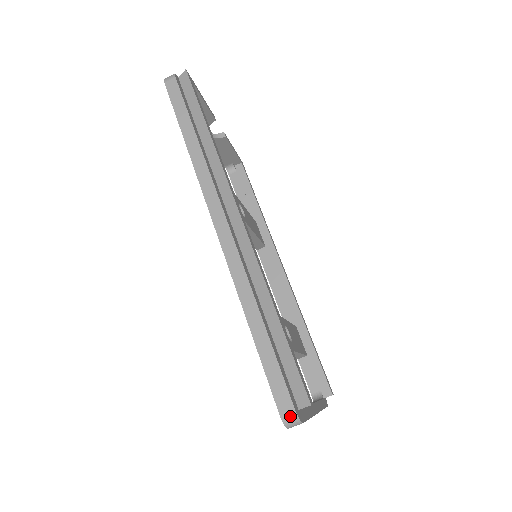
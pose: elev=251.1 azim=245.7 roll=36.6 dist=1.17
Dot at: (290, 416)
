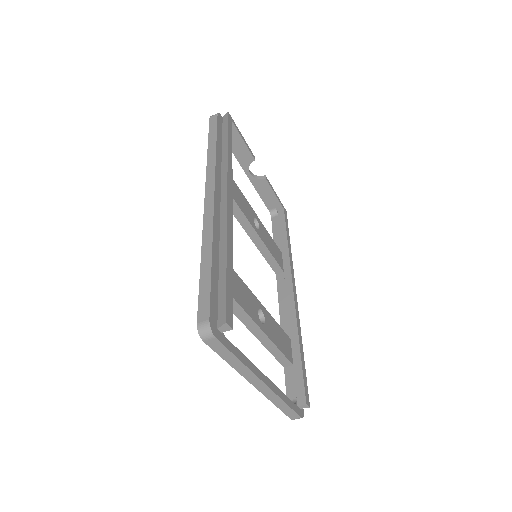
Dot at: (204, 325)
